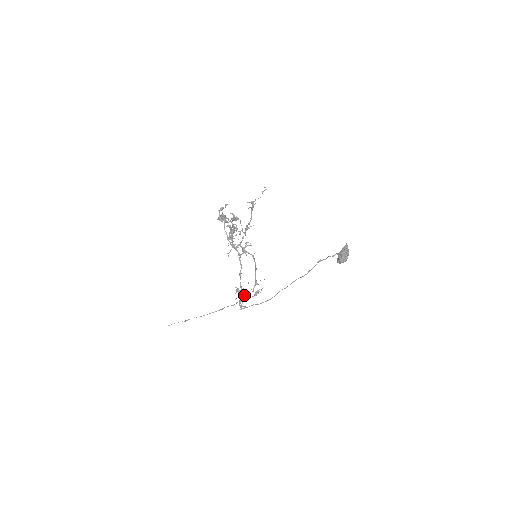
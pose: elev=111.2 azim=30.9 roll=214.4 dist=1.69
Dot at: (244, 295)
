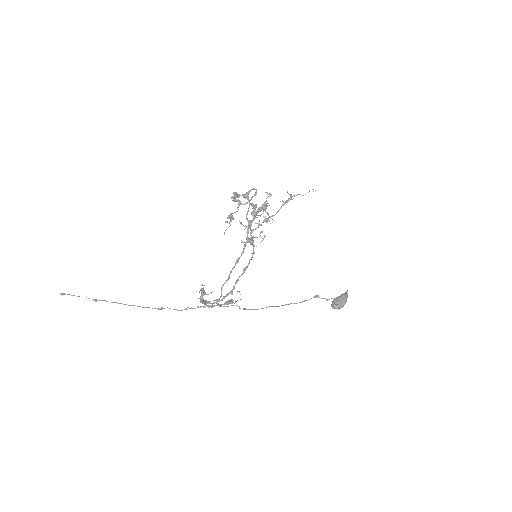
Dot at: (206, 301)
